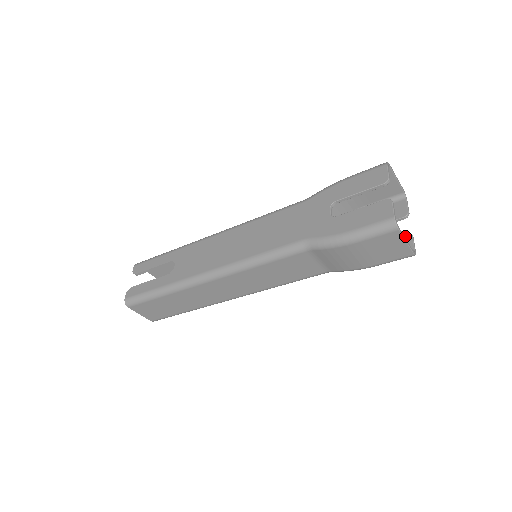
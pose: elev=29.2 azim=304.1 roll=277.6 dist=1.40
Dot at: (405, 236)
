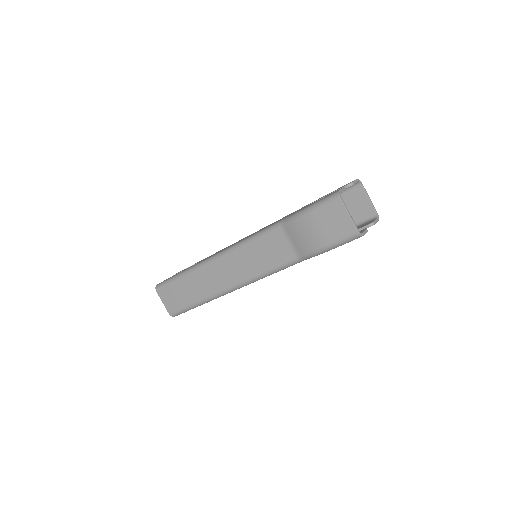
Dot at: (361, 230)
